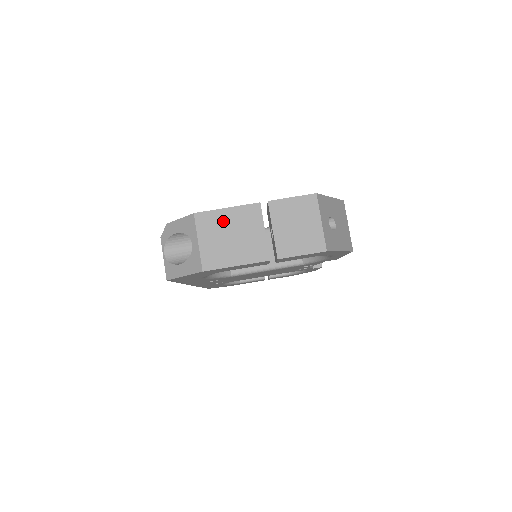
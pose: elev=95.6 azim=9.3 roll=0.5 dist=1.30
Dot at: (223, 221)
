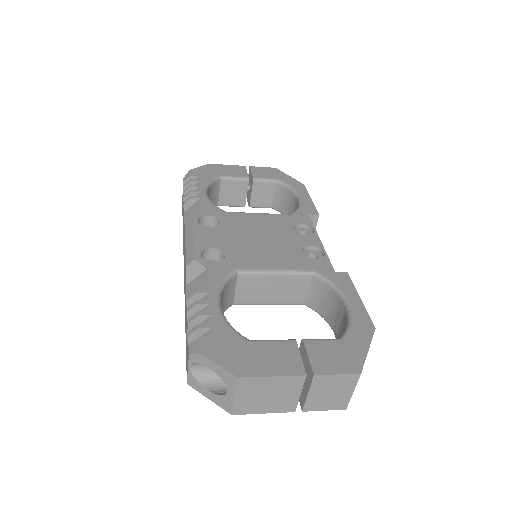
Dot at: (265, 385)
